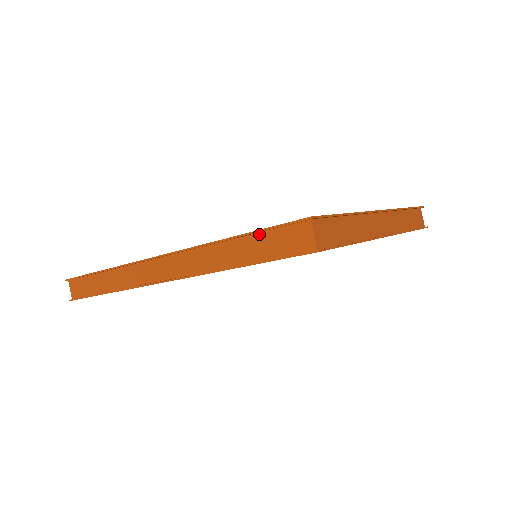
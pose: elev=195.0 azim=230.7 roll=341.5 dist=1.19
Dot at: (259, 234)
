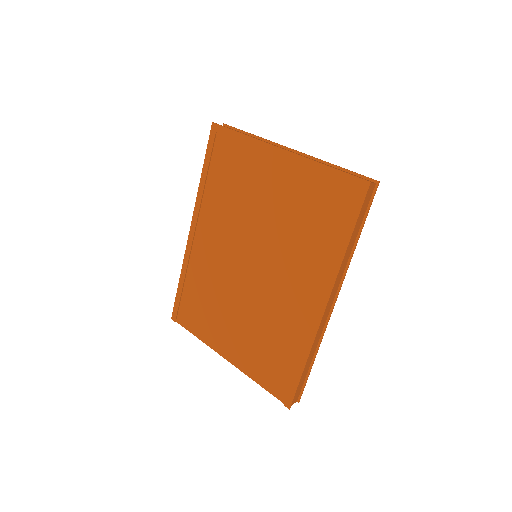
Dot at: occluded
